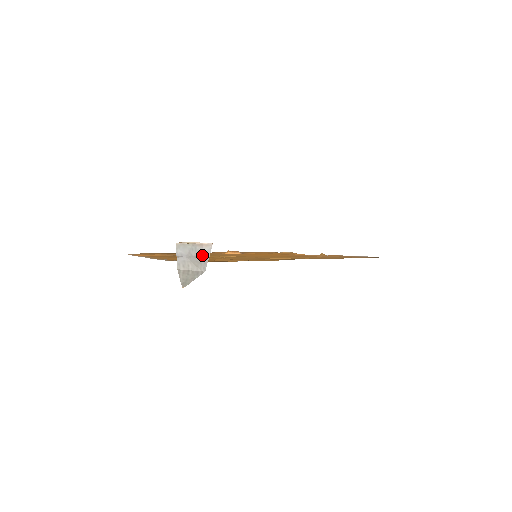
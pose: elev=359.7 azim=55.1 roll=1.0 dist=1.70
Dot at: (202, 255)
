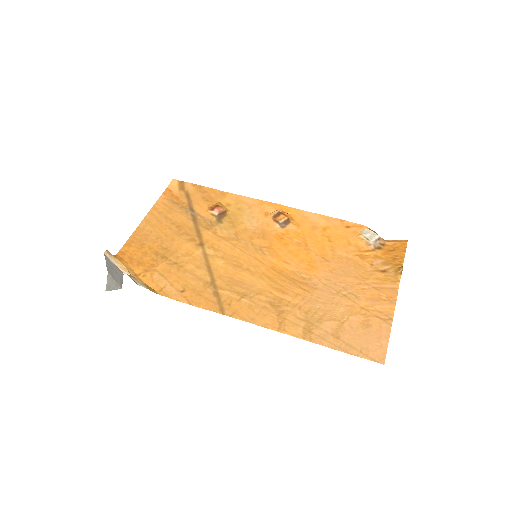
Dot at: (120, 275)
